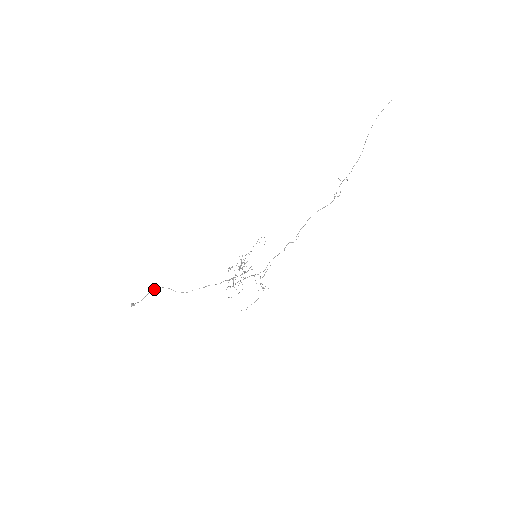
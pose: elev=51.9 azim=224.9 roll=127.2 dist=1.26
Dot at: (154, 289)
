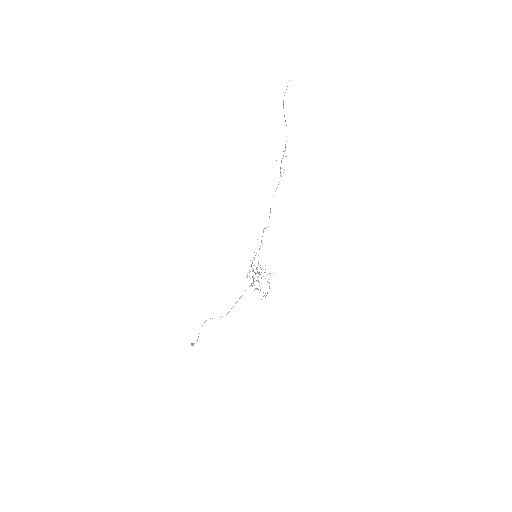
Dot at: (202, 325)
